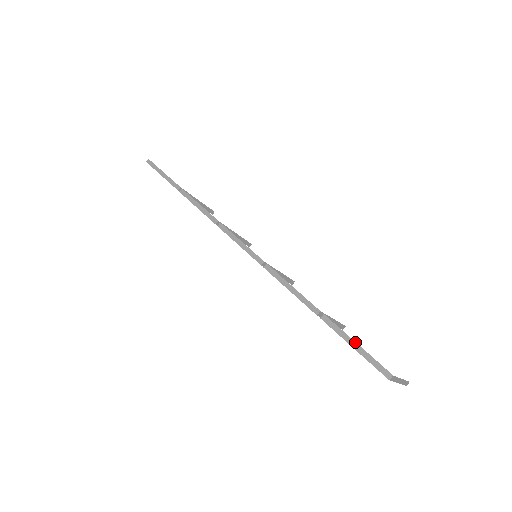
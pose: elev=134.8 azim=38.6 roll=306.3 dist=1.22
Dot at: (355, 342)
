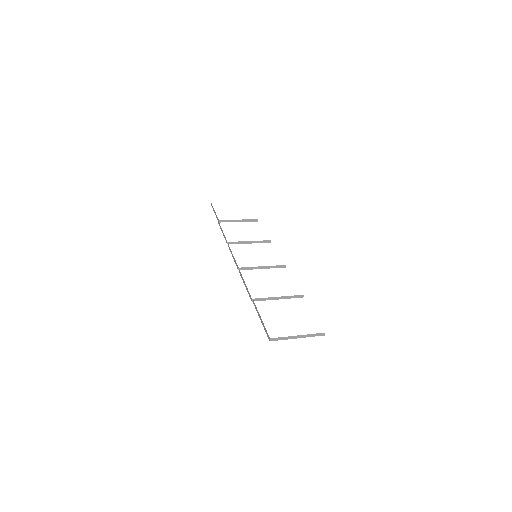
Dot at: occluded
